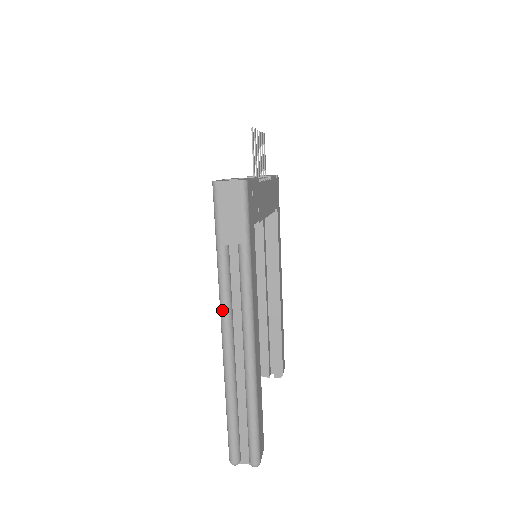
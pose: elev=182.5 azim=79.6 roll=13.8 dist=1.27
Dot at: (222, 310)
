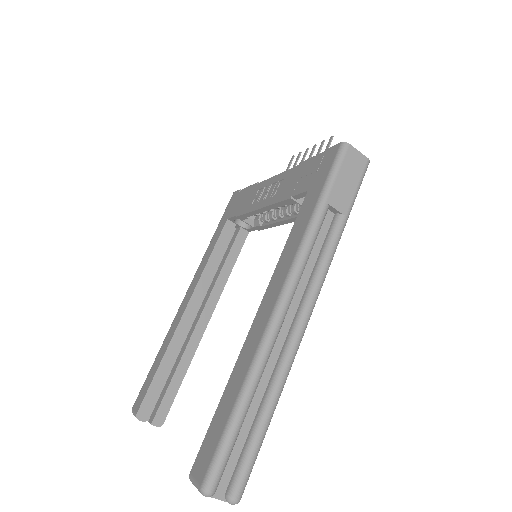
Dot at: (295, 272)
